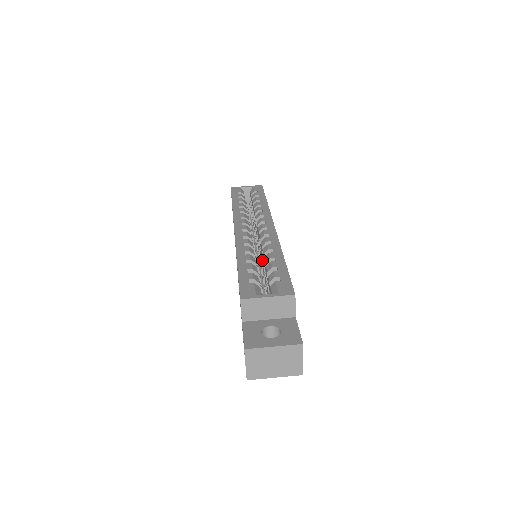
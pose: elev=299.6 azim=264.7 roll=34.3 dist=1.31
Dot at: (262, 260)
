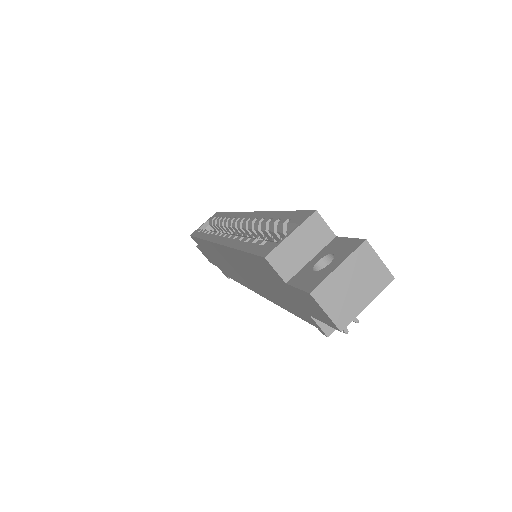
Dot at: occluded
